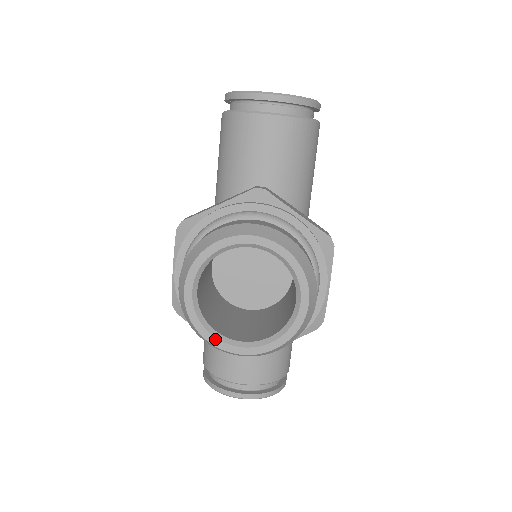
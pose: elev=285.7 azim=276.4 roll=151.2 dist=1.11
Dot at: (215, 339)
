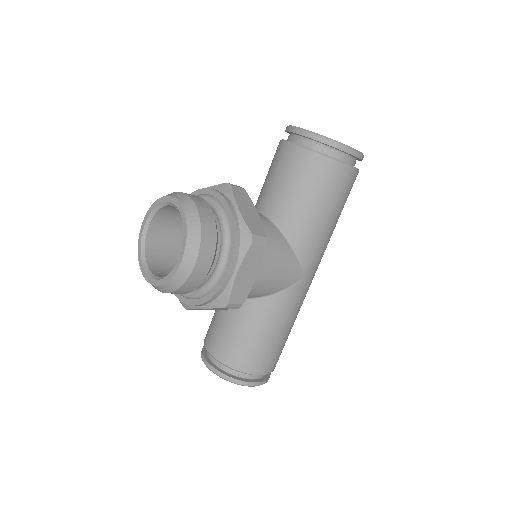
Dot at: (142, 264)
